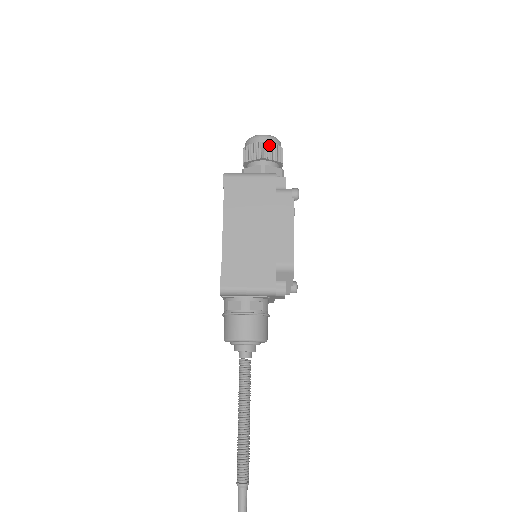
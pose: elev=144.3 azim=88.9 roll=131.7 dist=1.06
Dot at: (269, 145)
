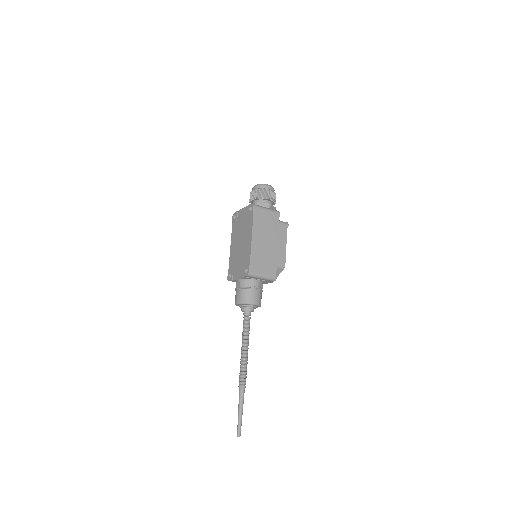
Dot at: (272, 192)
